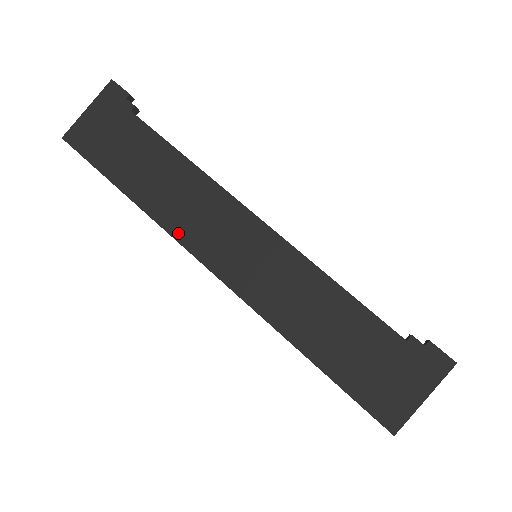
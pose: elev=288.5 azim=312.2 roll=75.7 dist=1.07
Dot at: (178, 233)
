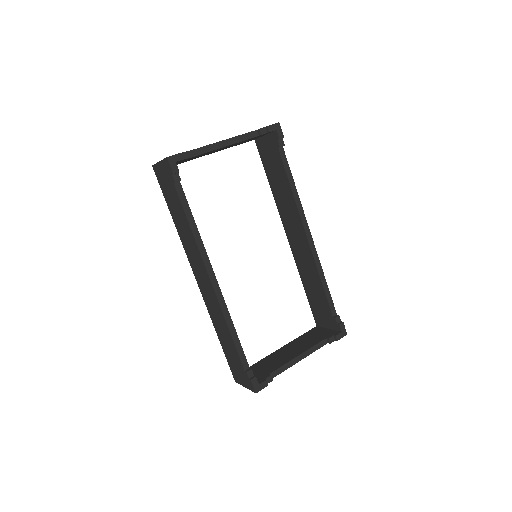
Dot at: (188, 255)
